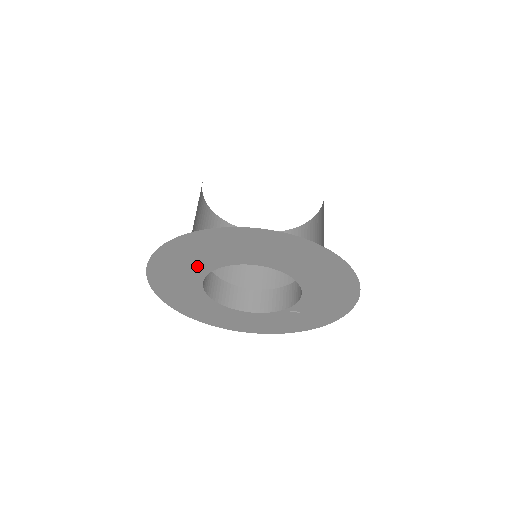
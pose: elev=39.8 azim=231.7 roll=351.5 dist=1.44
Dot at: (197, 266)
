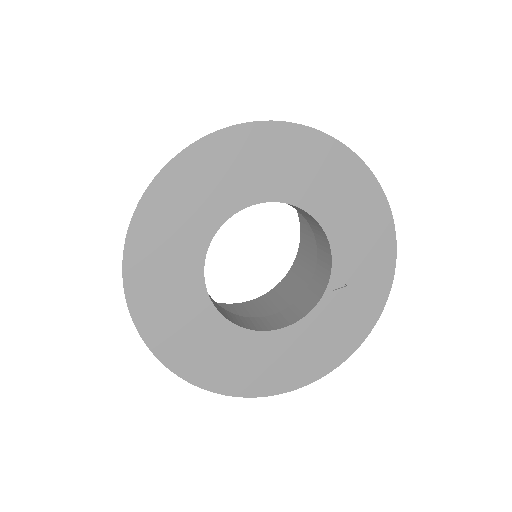
Dot at: (185, 250)
